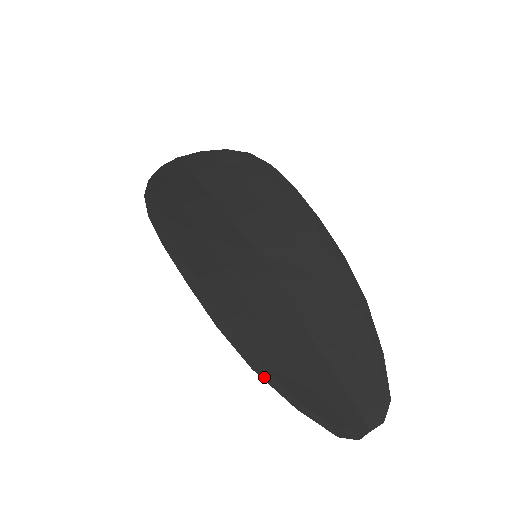
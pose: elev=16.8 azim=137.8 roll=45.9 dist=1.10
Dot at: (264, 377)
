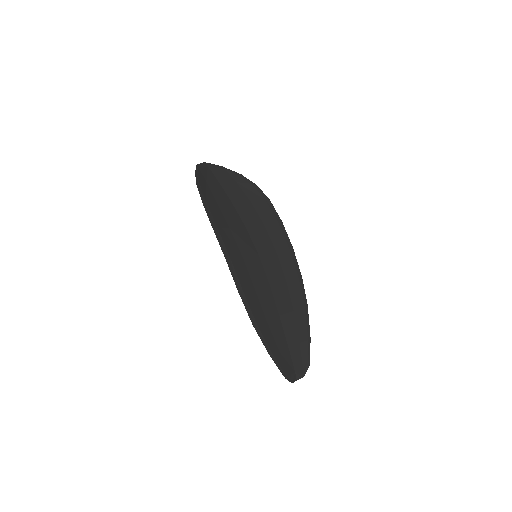
Dot at: (258, 332)
